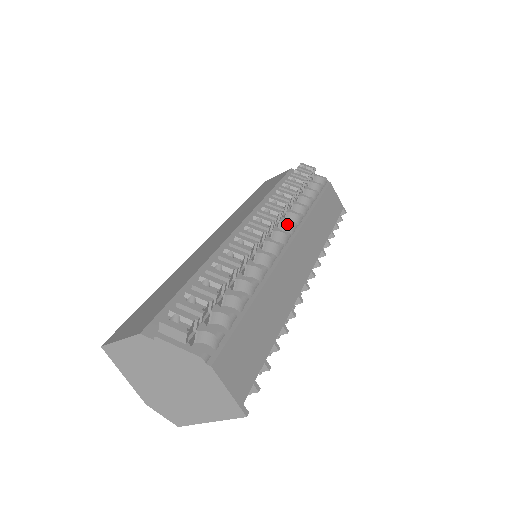
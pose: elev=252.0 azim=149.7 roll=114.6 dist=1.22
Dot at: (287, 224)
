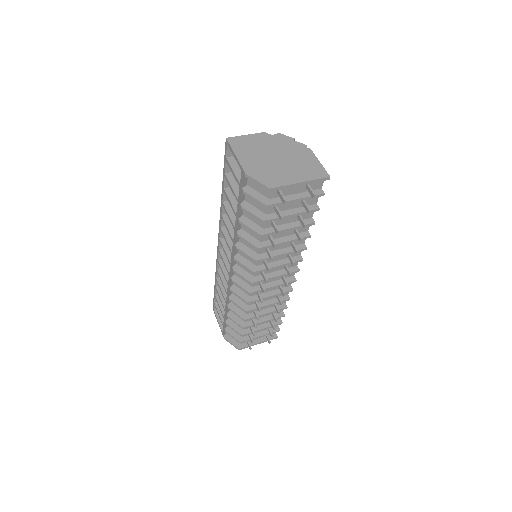
Dot at: occluded
